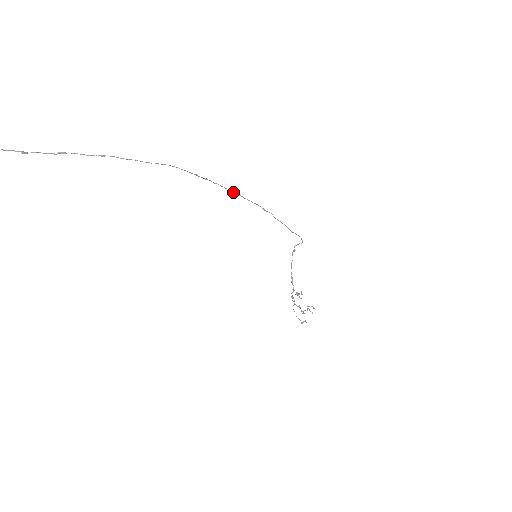
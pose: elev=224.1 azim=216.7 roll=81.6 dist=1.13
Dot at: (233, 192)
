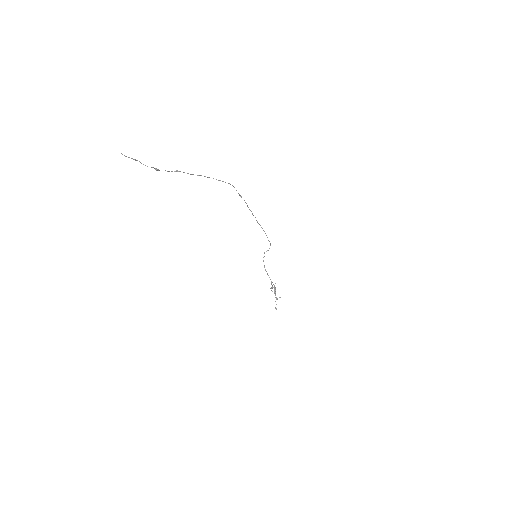
Dot at: occluded
